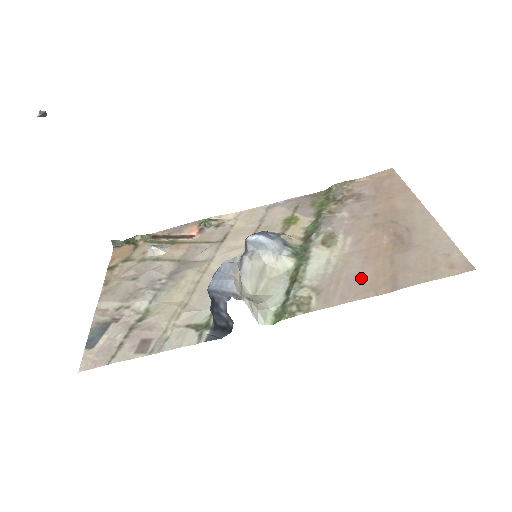
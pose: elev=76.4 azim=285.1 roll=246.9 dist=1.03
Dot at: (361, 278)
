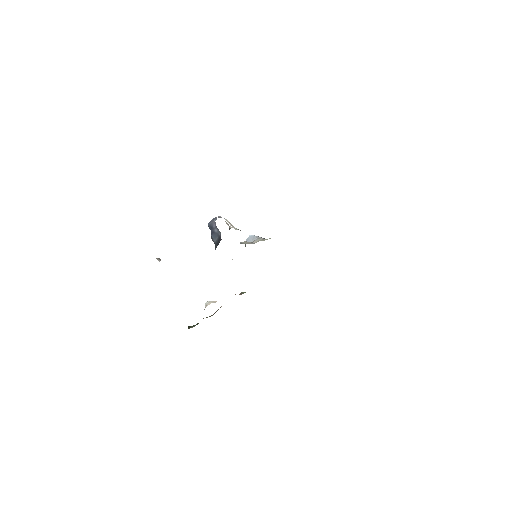
Dot at: occluded
